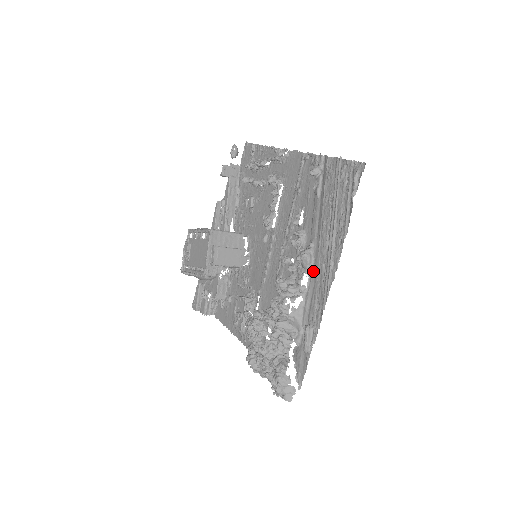
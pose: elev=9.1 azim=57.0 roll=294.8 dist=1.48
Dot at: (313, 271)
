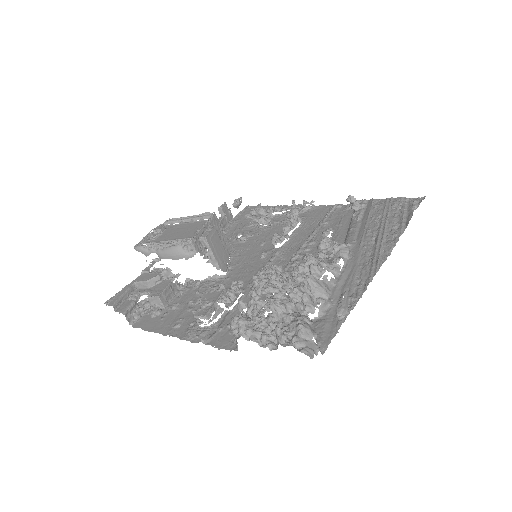
Dot at: (351, 260)
